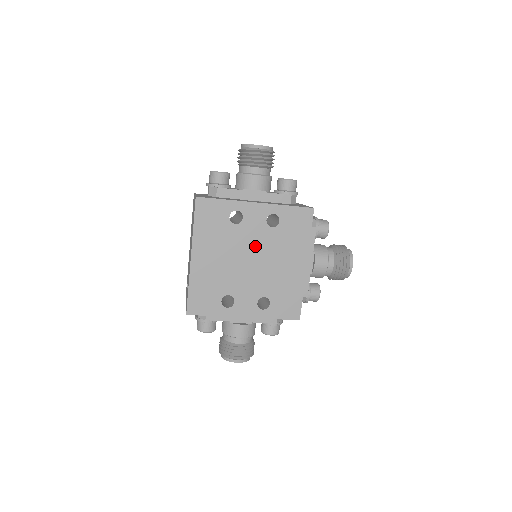
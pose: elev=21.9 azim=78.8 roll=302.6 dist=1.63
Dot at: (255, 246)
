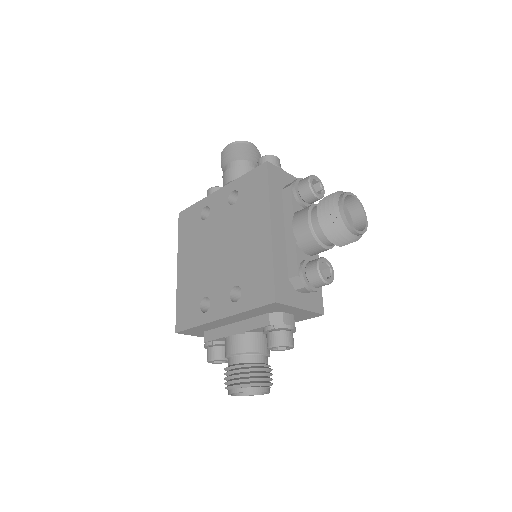
Dot at: (222, 232)
